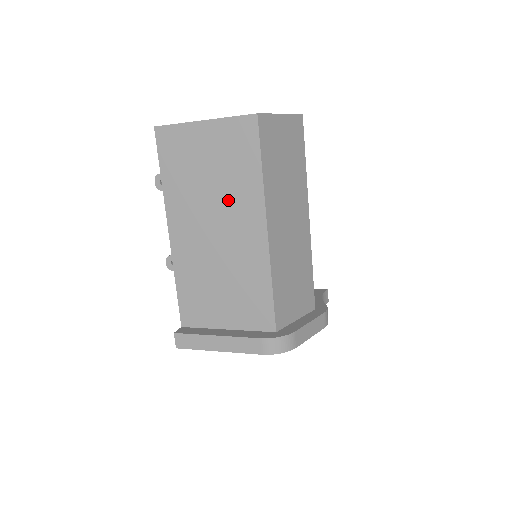
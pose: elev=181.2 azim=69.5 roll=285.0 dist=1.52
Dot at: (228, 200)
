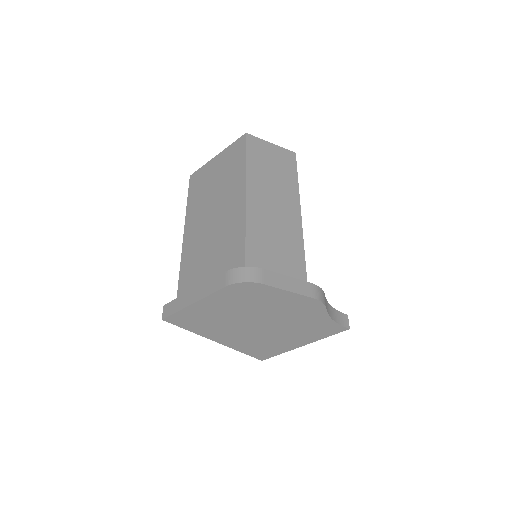
Dot at: (223, 191)
